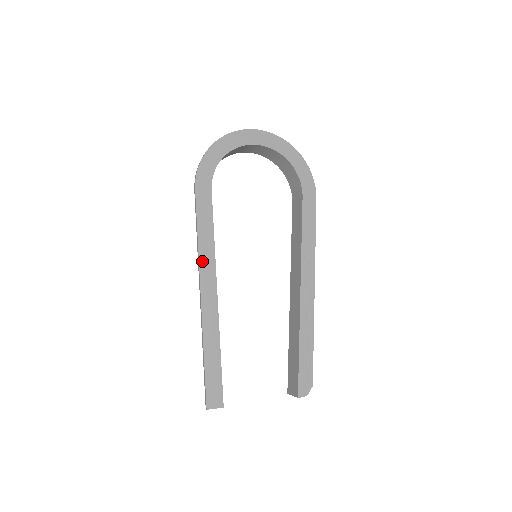
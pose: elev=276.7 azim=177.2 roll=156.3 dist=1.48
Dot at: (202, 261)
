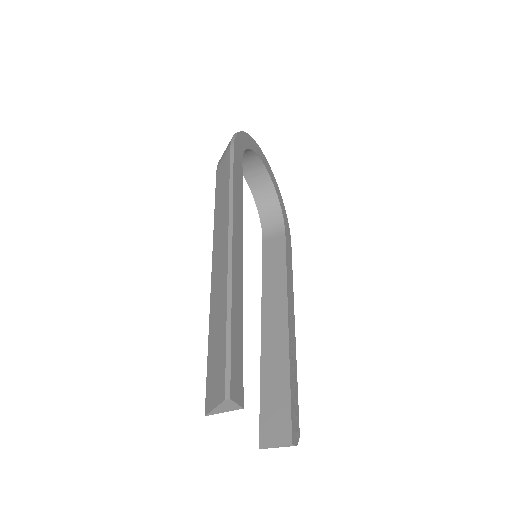
Dot at: (235, 213)
